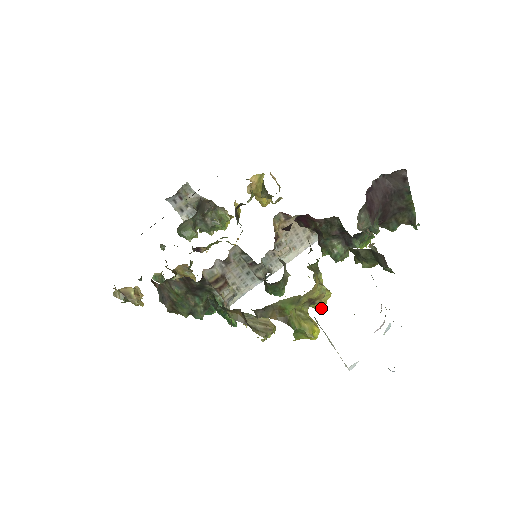
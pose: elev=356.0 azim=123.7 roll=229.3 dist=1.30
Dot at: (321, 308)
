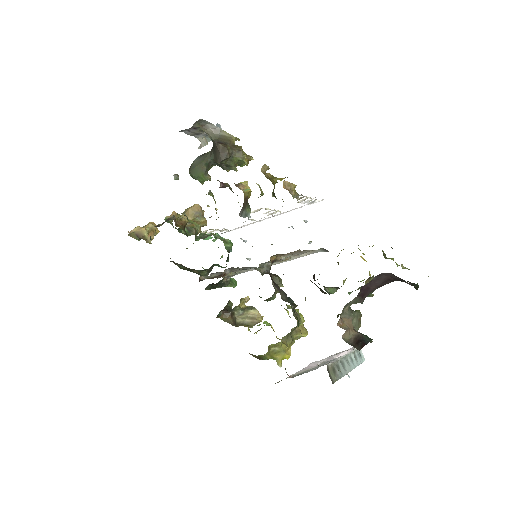
Dot at: occluded
